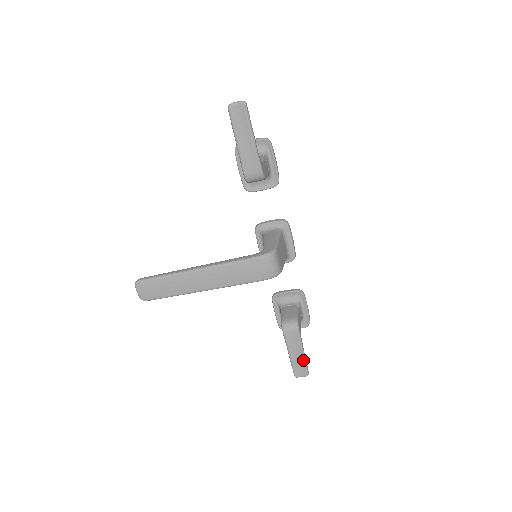
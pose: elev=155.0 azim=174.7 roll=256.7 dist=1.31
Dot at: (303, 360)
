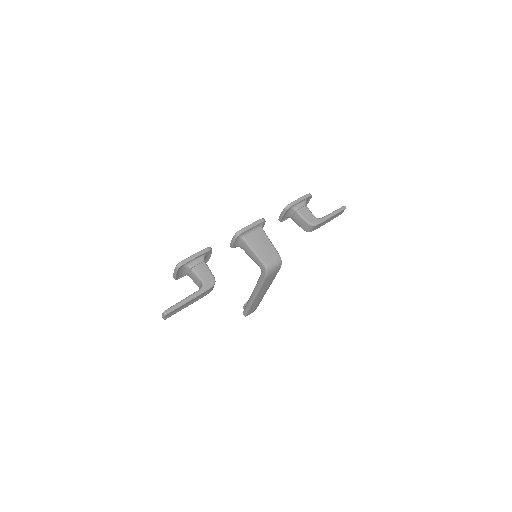
Dot at: occluded
